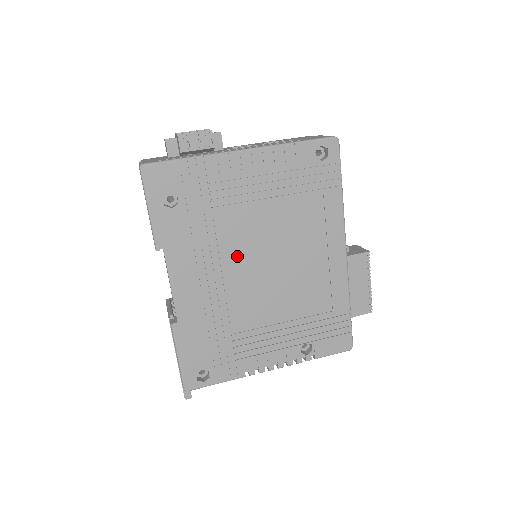
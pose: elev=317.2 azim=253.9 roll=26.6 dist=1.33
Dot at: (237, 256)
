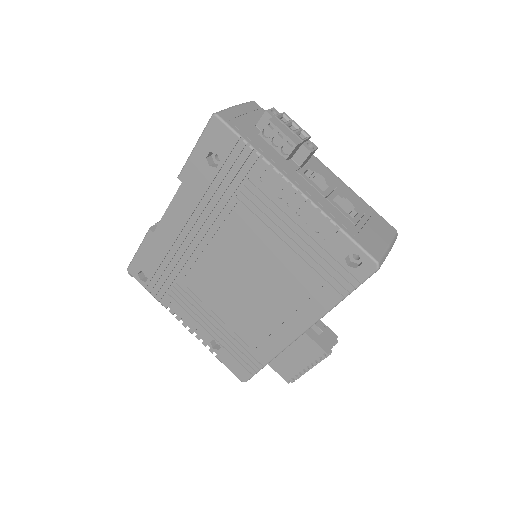
Dot at: (224, 244)
